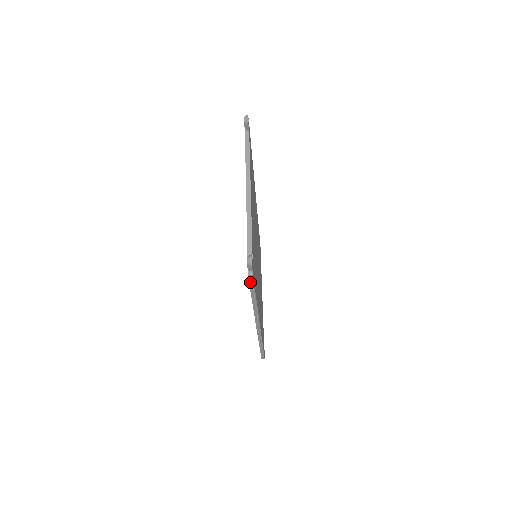
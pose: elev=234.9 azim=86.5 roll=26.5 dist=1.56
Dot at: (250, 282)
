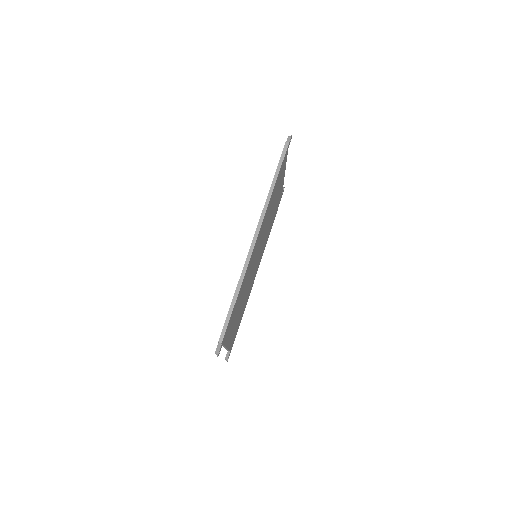
Dot at: (283, 152)
